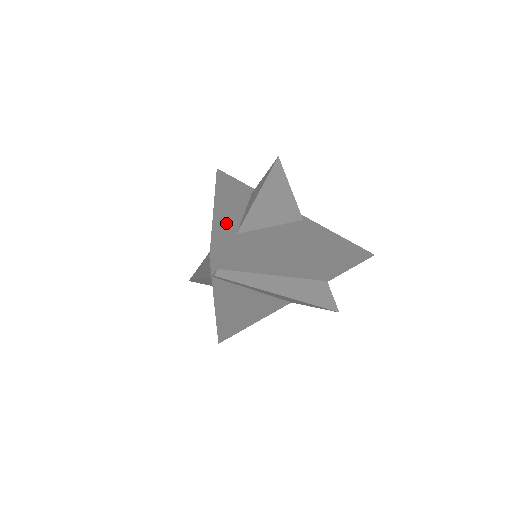
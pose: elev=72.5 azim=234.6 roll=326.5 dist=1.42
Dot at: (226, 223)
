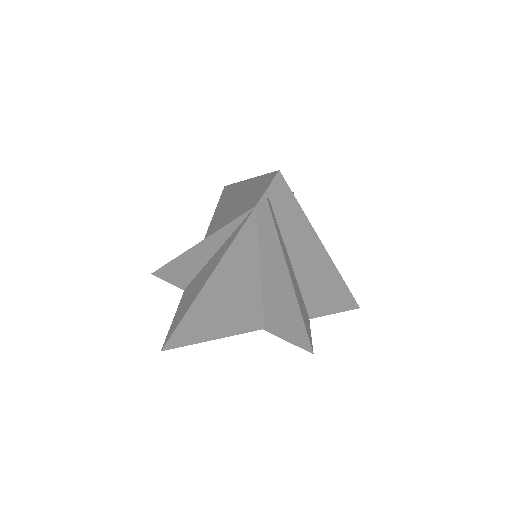
Dot at: occluded
